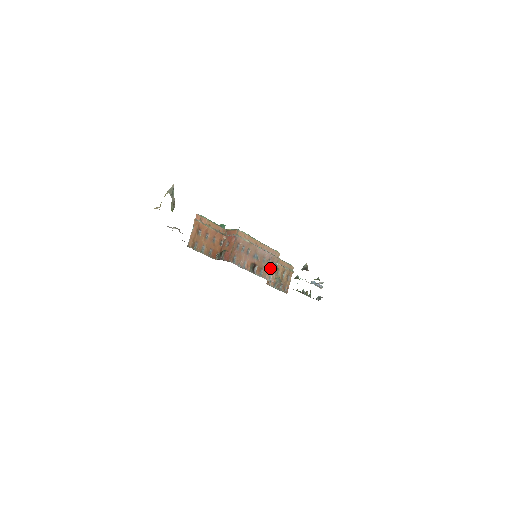
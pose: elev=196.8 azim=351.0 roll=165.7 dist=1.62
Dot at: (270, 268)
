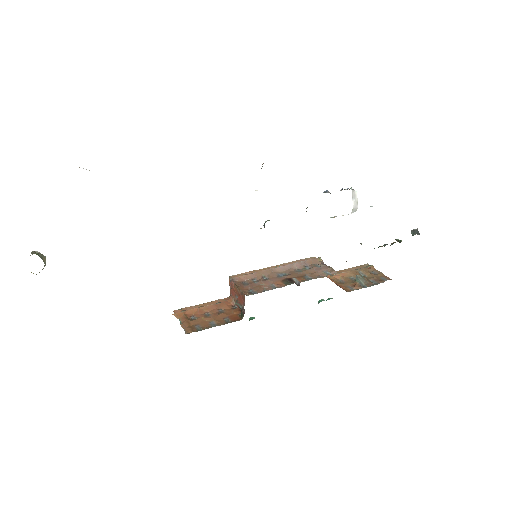
Dot at: occluded
